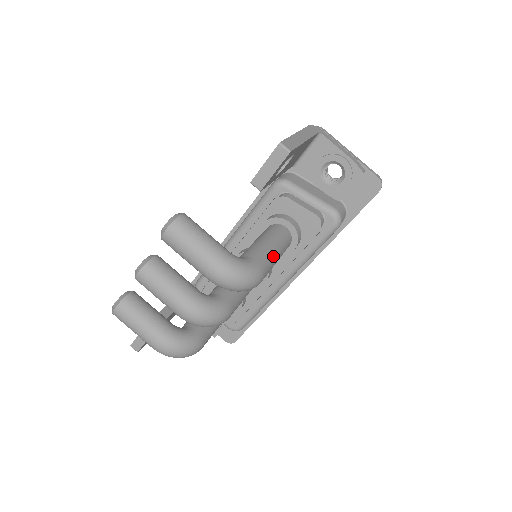
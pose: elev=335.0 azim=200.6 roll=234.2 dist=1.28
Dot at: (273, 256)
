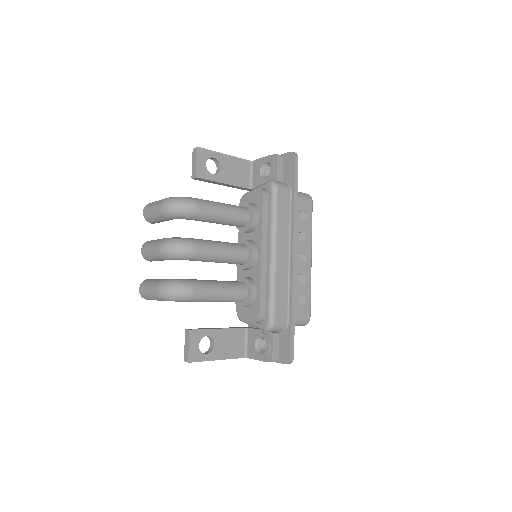
Dot at: (214, 202)
